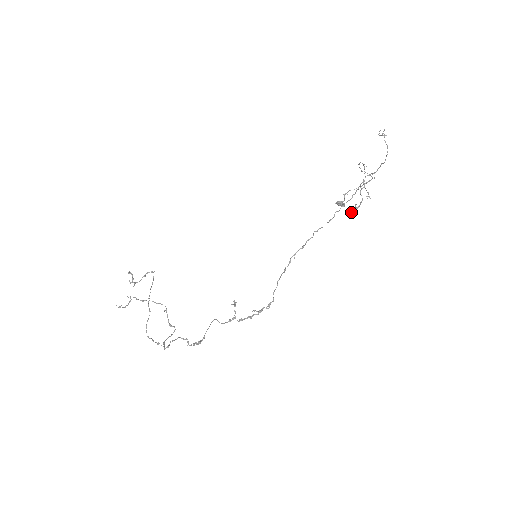
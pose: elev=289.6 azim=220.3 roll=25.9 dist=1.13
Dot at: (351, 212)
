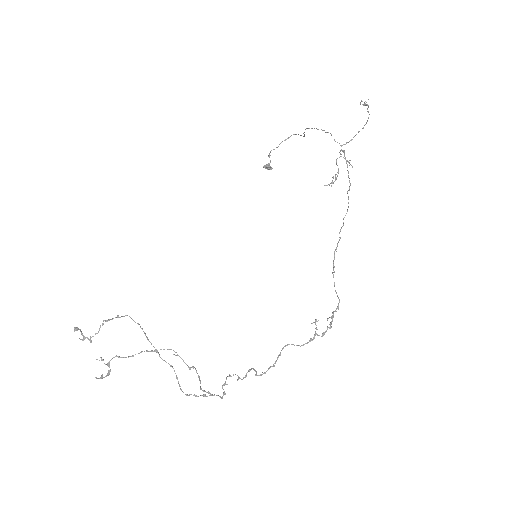
Dot at: (332, 183)
